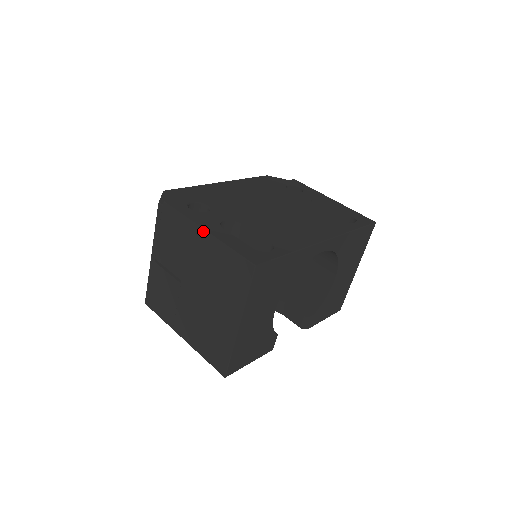
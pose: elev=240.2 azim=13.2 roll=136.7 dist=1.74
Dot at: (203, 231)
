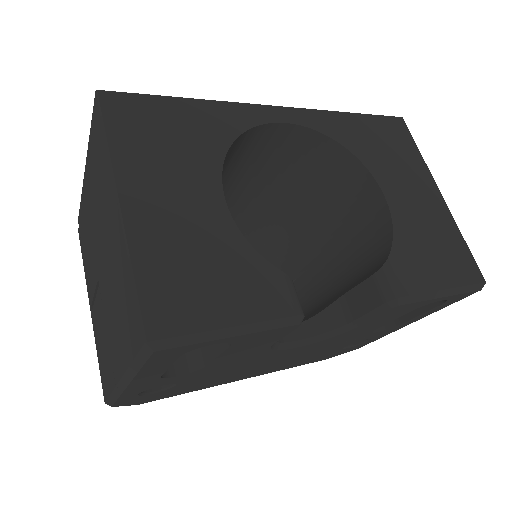
Dot at: (85, 172)
